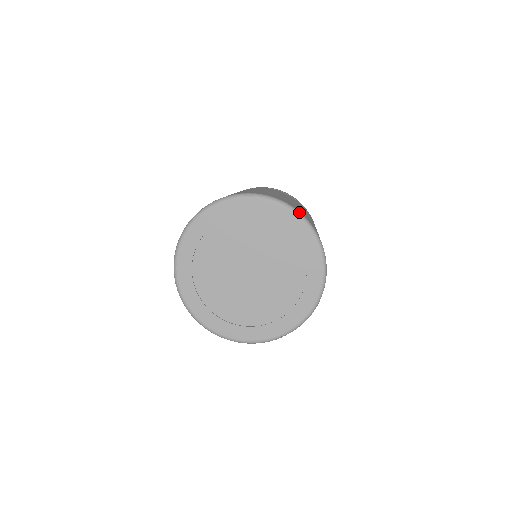
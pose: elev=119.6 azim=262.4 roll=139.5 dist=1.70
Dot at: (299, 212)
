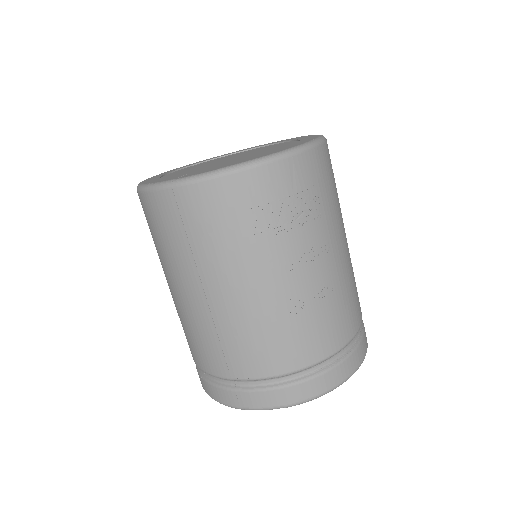
Dot at: occluded
